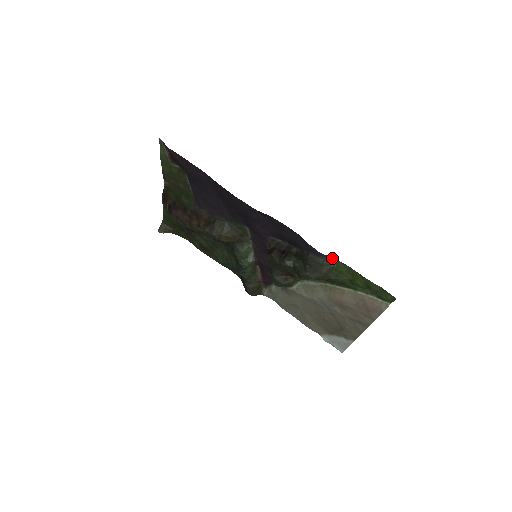
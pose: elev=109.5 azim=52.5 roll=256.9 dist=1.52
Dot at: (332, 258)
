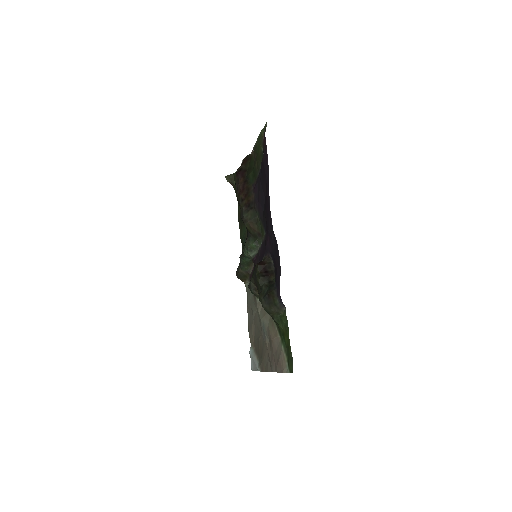
Dot at: (284, 307)
